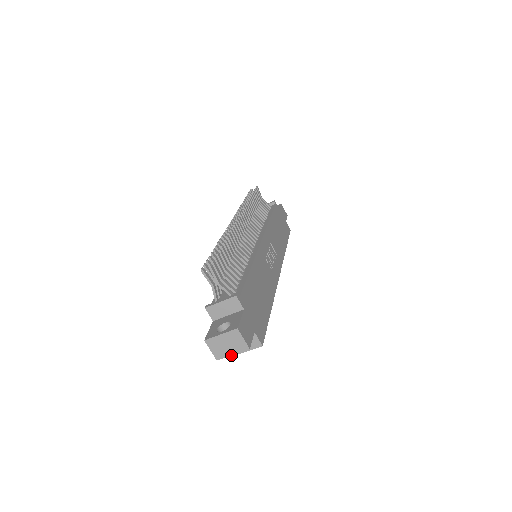
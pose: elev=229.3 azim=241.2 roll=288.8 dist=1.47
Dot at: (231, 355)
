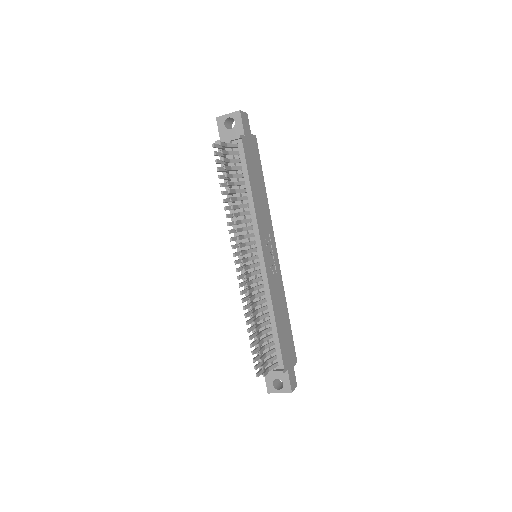
Dot at: occluded
